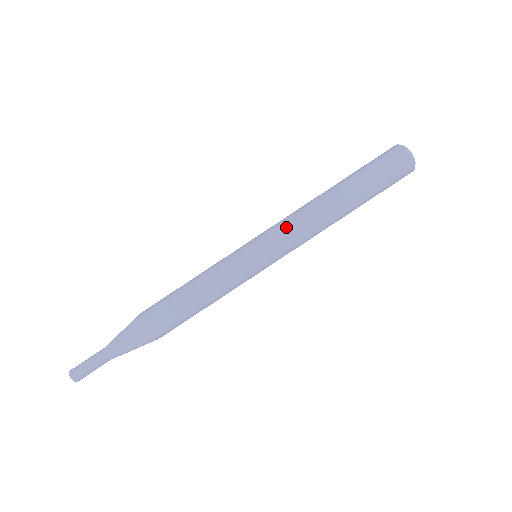
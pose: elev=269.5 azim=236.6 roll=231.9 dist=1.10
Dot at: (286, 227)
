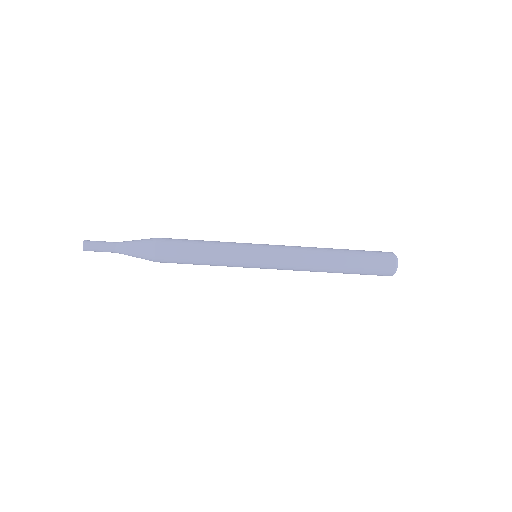
Dot at: (287, 268)
